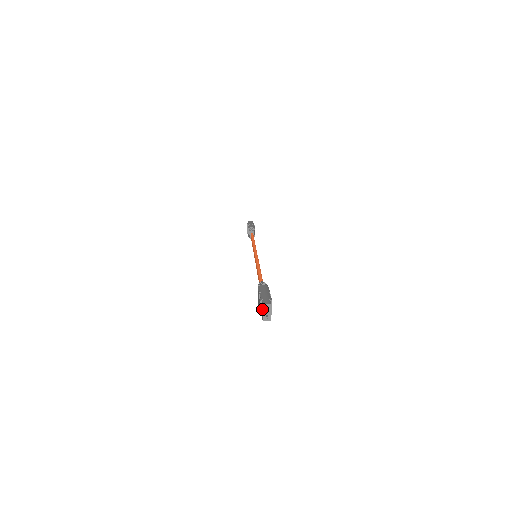
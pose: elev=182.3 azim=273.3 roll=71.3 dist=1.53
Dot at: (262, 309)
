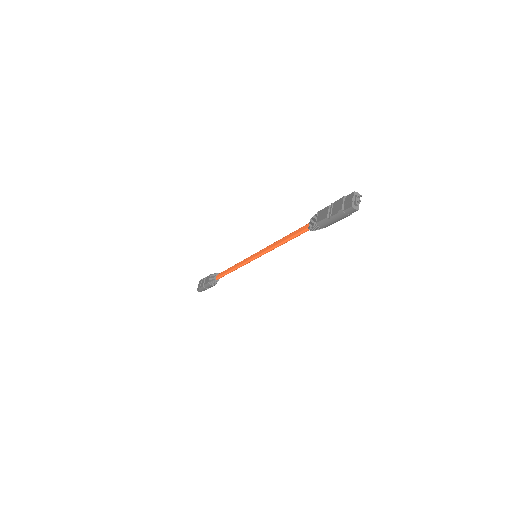
Dot at: (351, 197)
